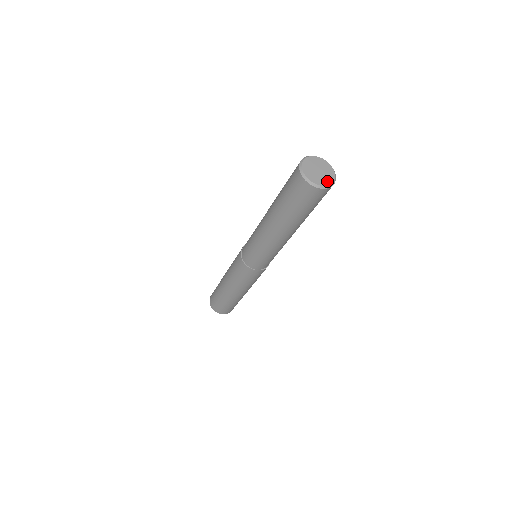
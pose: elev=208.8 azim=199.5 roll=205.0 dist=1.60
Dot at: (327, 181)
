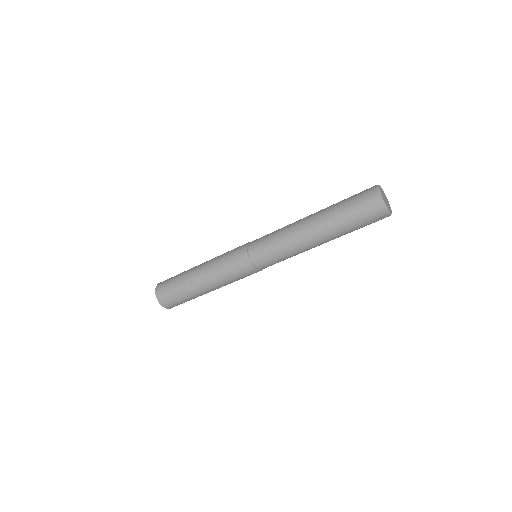
Dot at: (390, 210)
